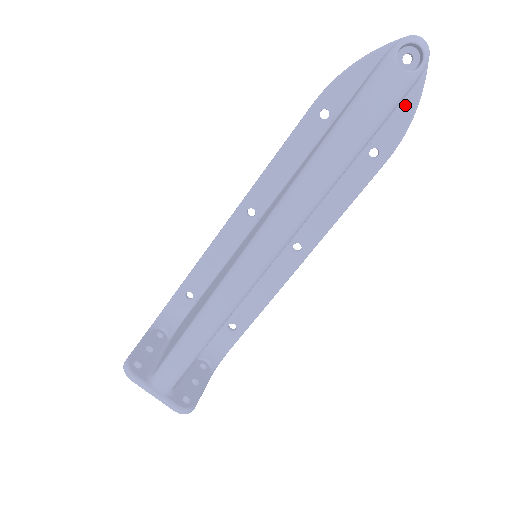
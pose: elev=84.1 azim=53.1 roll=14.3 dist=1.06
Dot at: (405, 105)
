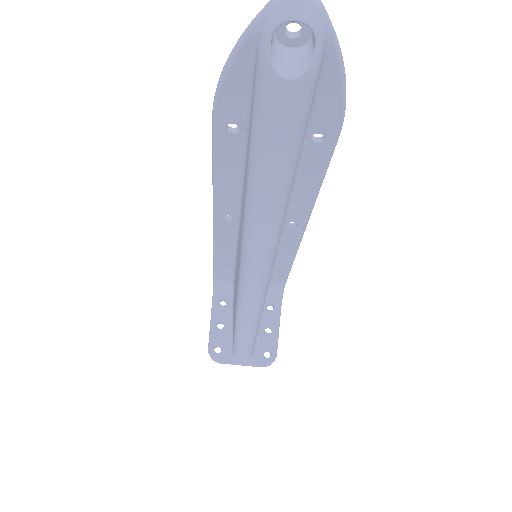
Dot at: (325, 81)
